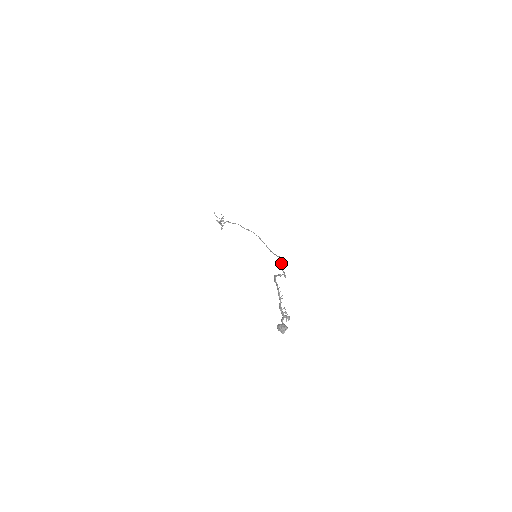
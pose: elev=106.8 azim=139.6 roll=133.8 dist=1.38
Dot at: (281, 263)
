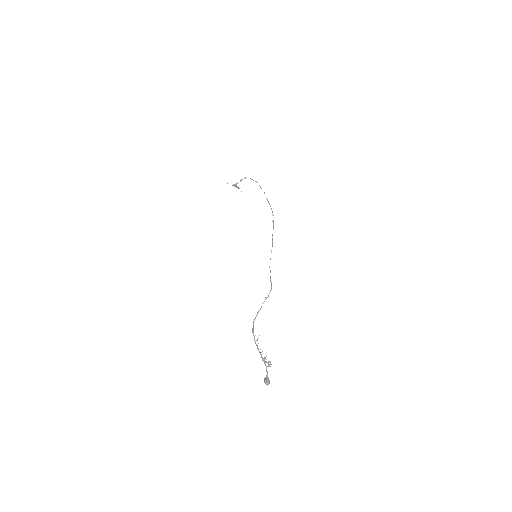
Dot at: (270, 259)
